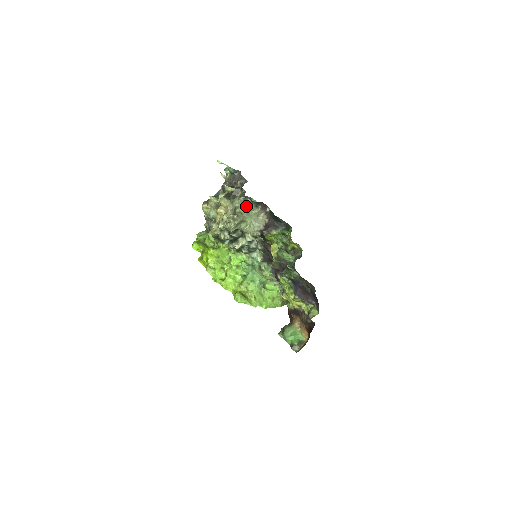
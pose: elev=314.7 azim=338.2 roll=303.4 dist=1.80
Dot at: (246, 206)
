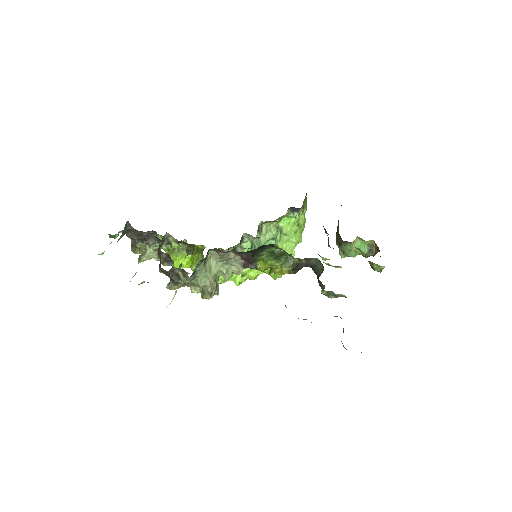
Dot at: (201, 271)
